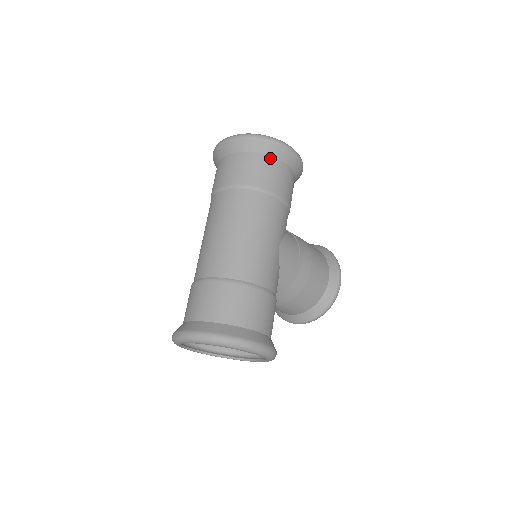
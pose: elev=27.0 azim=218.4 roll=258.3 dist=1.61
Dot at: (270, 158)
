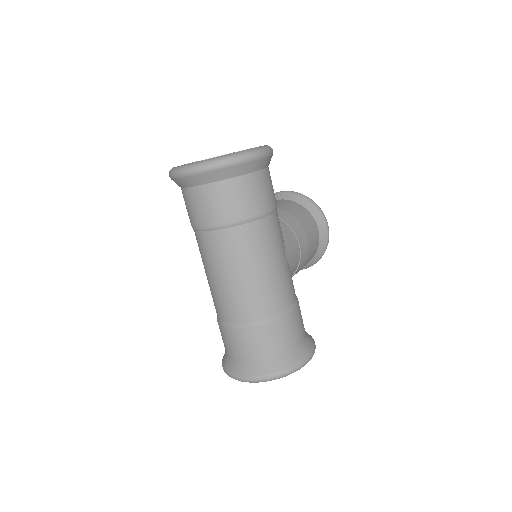
Dot at: (248, 177)
